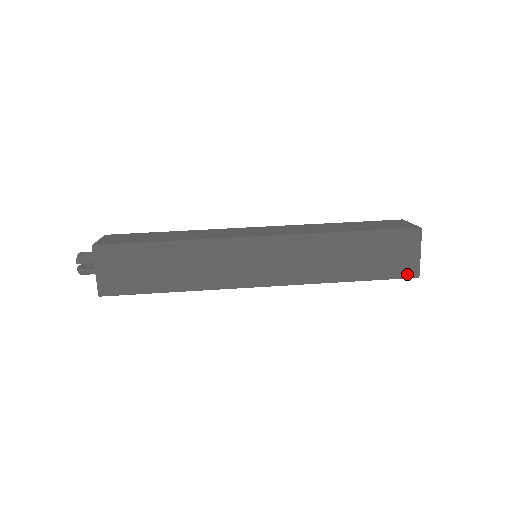
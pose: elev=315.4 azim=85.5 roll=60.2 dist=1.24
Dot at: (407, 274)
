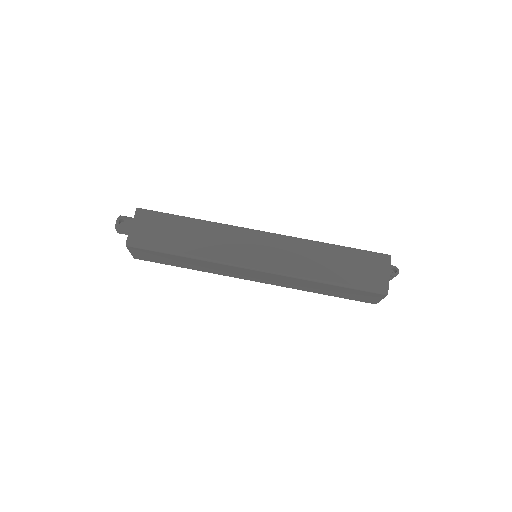
Dot at: (367, 302)
